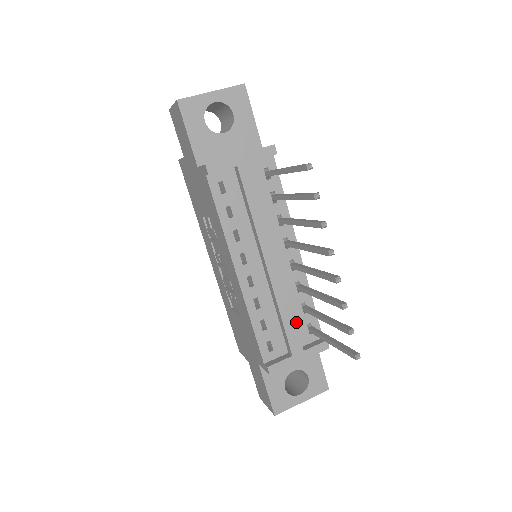
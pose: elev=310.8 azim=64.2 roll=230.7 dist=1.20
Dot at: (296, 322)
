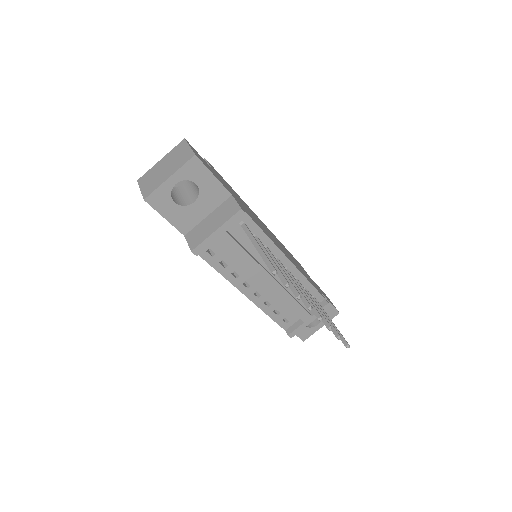
Dot at: (301, 300)
